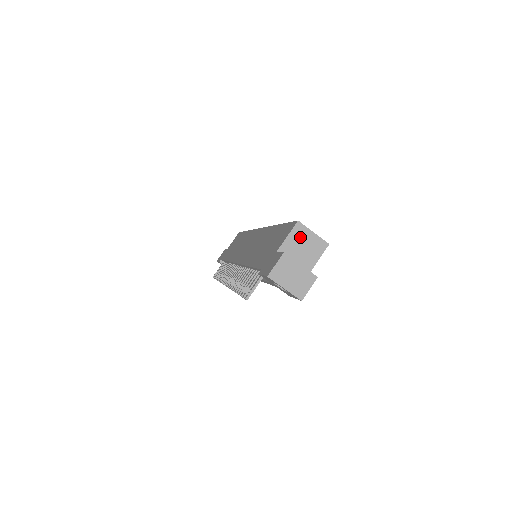
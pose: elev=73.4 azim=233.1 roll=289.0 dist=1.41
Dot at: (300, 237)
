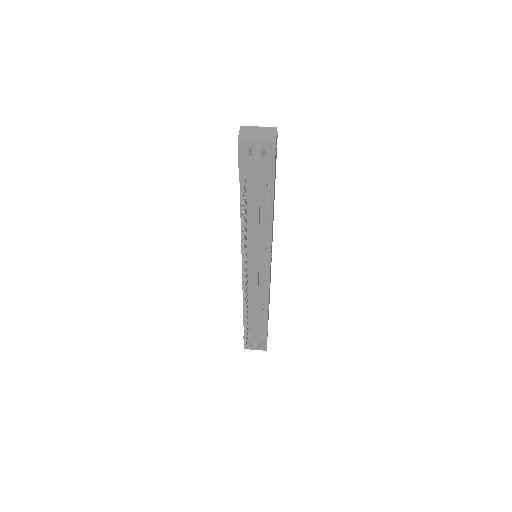
Dot at: occluded
